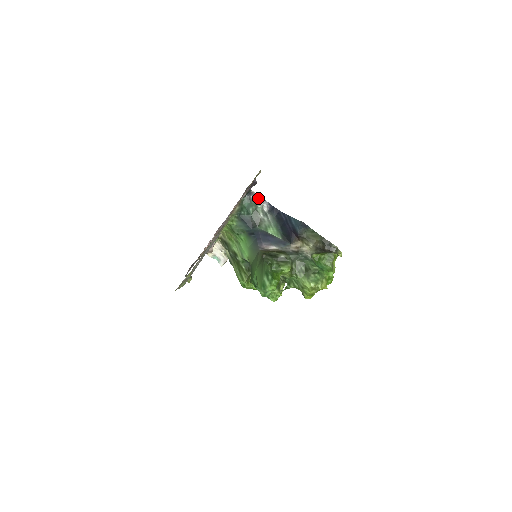
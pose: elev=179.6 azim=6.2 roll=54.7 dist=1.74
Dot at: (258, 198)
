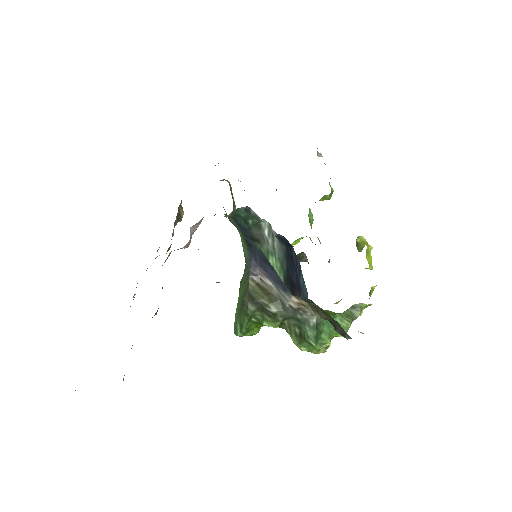
Dot at: (261, 219)
